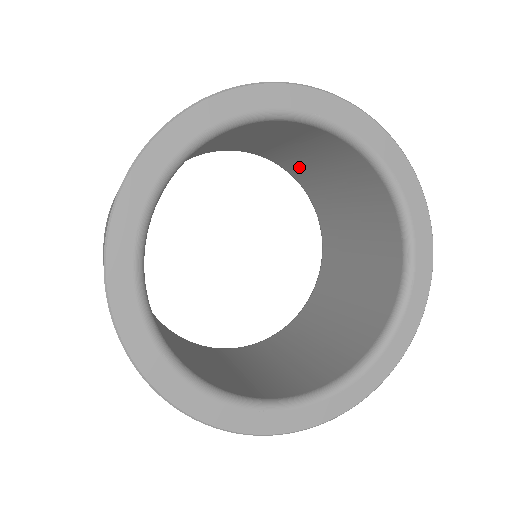
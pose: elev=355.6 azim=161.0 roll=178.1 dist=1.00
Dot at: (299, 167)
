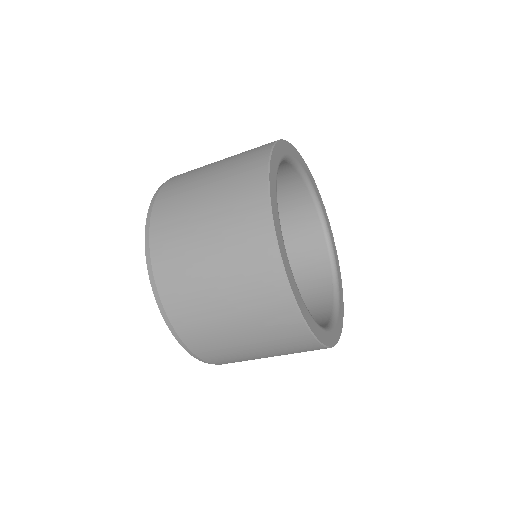
Dot at: occluded
